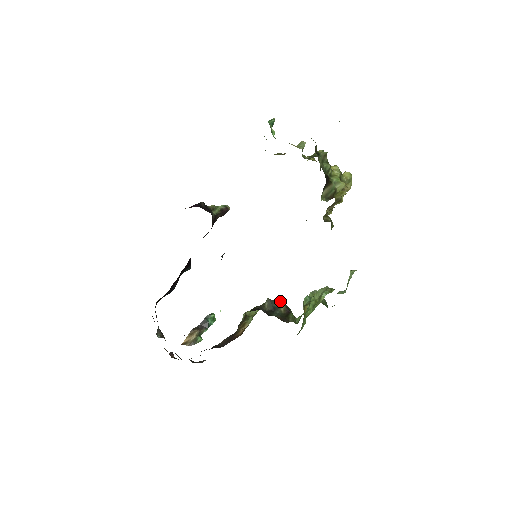
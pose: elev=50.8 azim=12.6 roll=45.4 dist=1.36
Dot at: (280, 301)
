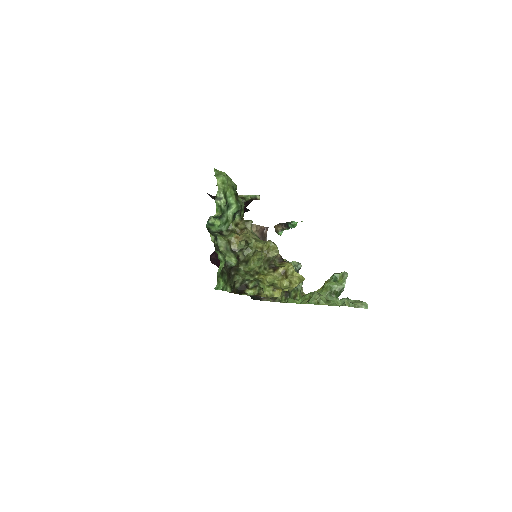
Dot at: occluded
